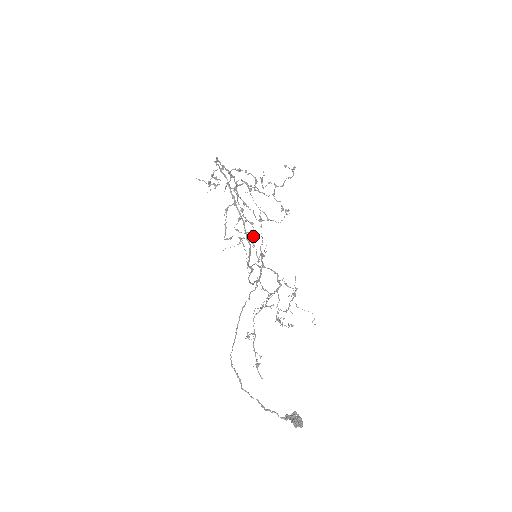
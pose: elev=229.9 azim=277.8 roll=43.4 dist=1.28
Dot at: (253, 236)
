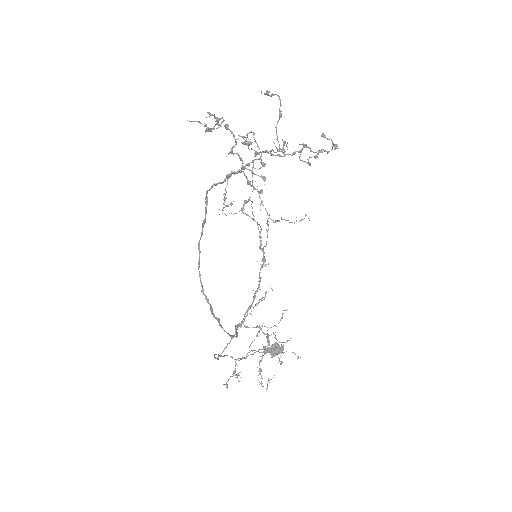
Dot at: occluded
